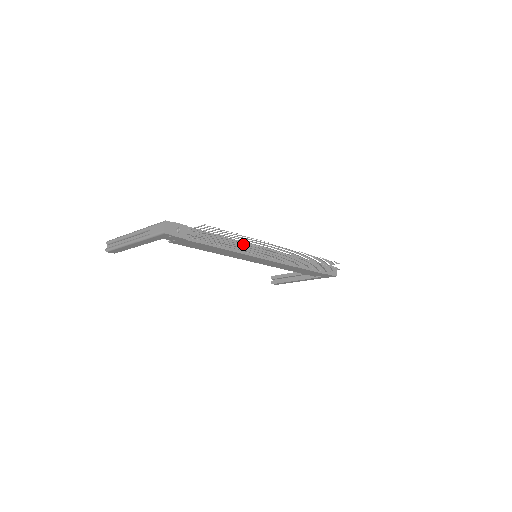
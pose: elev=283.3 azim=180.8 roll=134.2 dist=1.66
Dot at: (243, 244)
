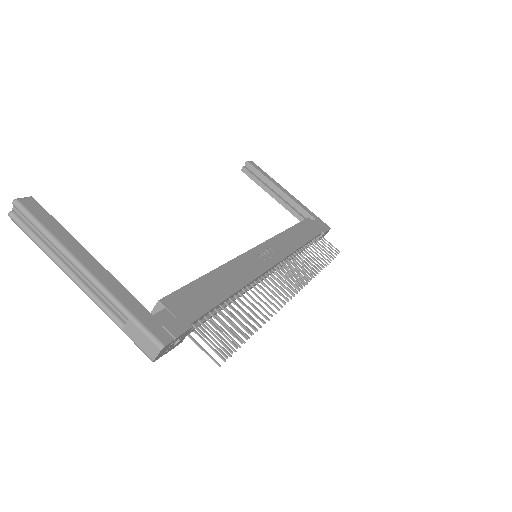
Dot at: (253, 281)
